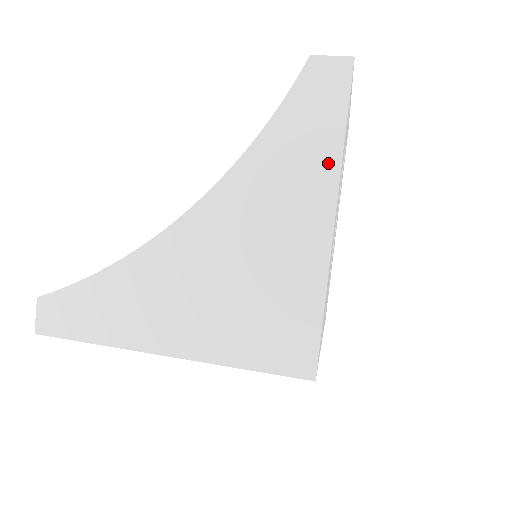
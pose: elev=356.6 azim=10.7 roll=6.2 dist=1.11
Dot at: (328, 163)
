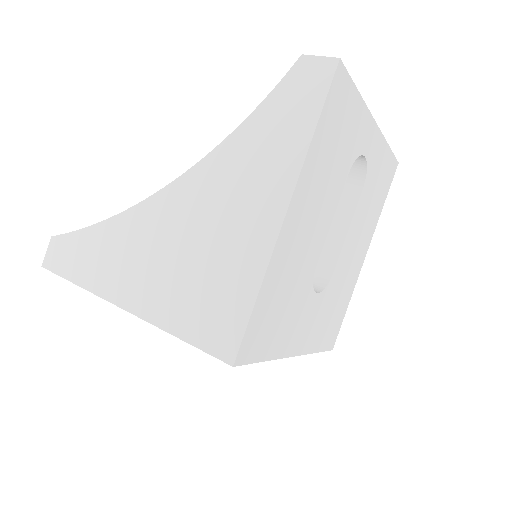
Dot at: (294, 155)
